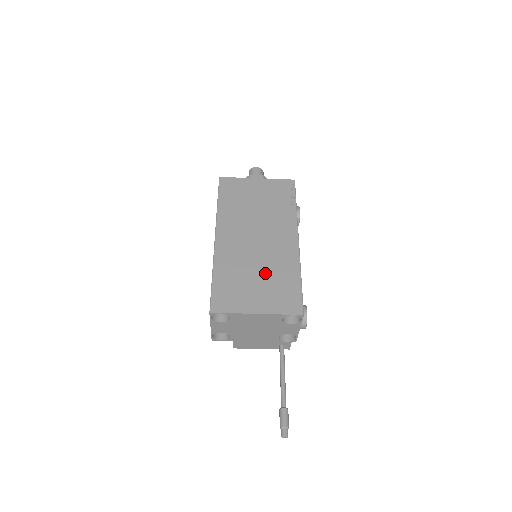
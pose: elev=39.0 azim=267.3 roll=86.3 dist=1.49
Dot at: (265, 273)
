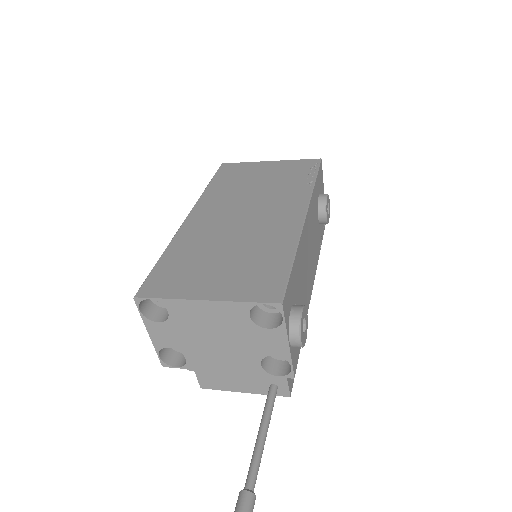
Dot at: (239, 251)
